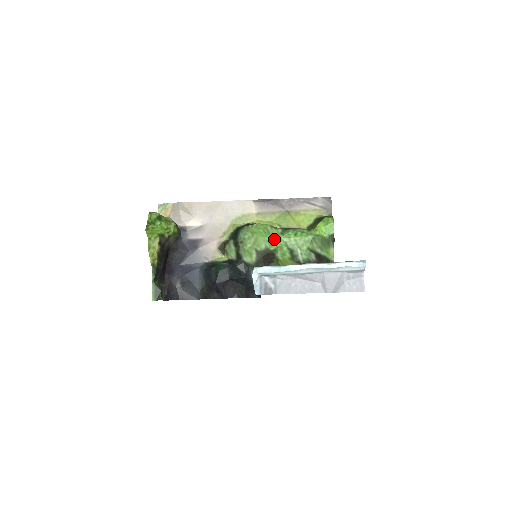
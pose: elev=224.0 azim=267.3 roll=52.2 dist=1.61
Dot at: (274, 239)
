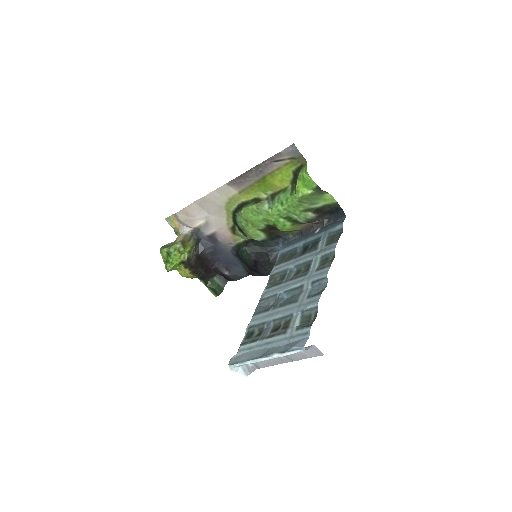
Dot at: (266, 217)
